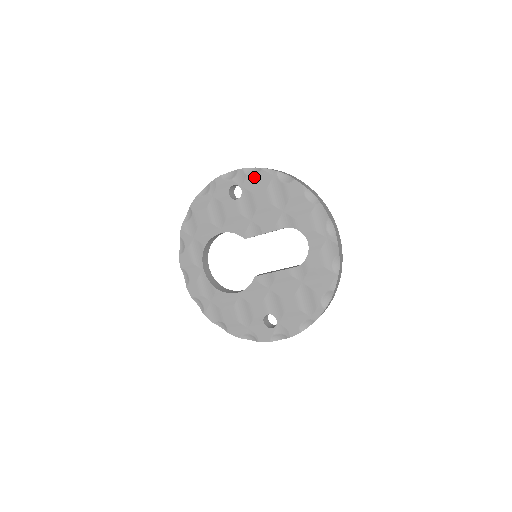
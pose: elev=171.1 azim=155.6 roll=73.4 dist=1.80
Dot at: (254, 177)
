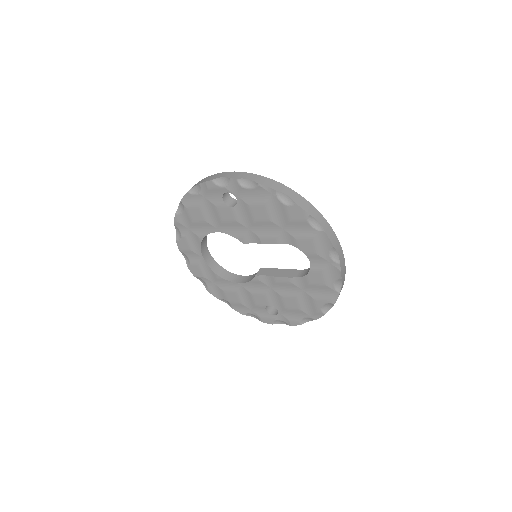
Dot at: (250, 190)
